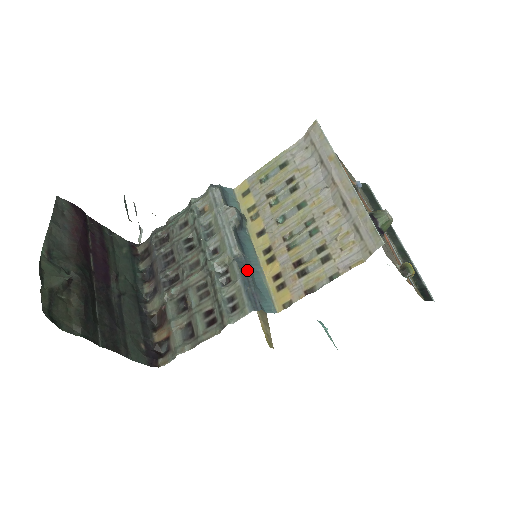
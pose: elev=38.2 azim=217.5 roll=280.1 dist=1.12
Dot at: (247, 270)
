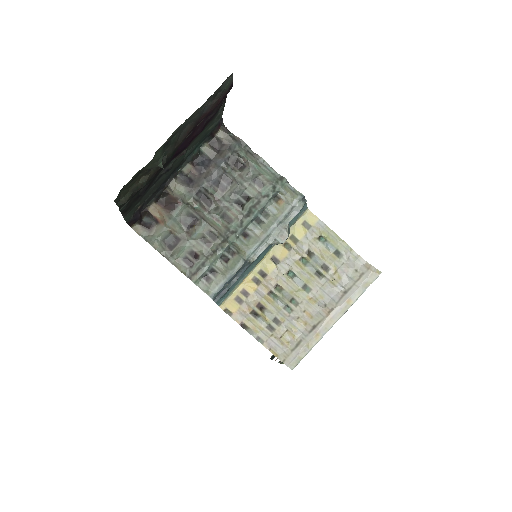
Dot at: (241, 274)
